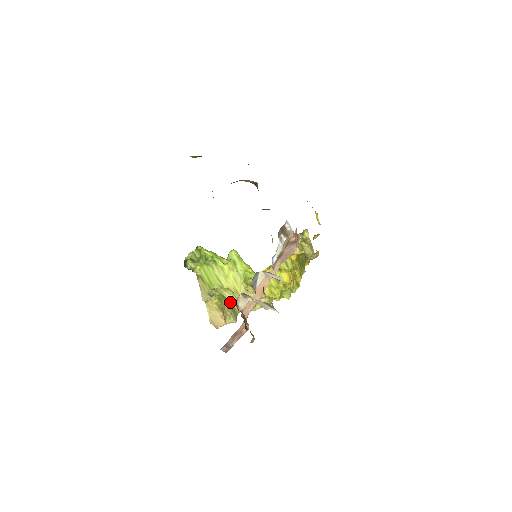
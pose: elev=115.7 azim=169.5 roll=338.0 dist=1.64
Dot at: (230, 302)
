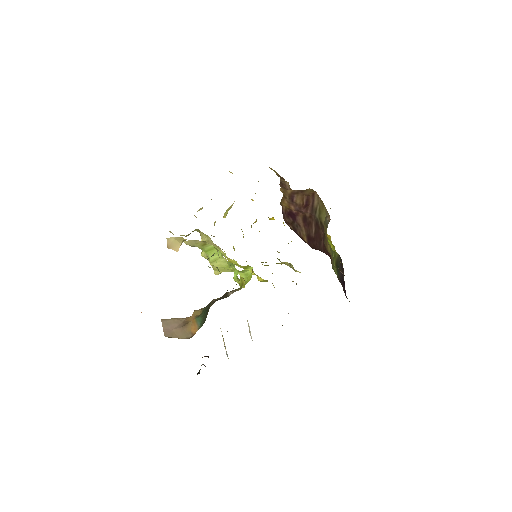
Dot at: occluded
